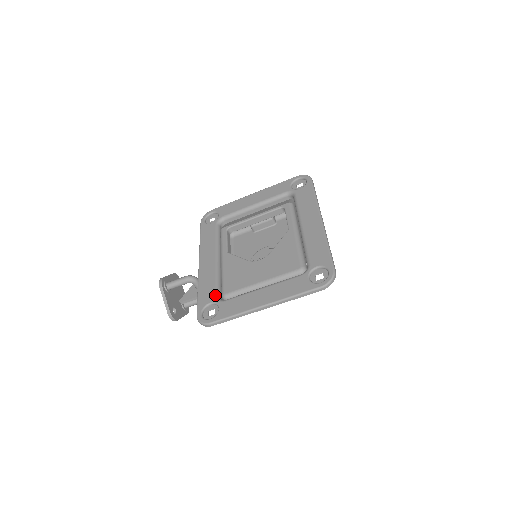
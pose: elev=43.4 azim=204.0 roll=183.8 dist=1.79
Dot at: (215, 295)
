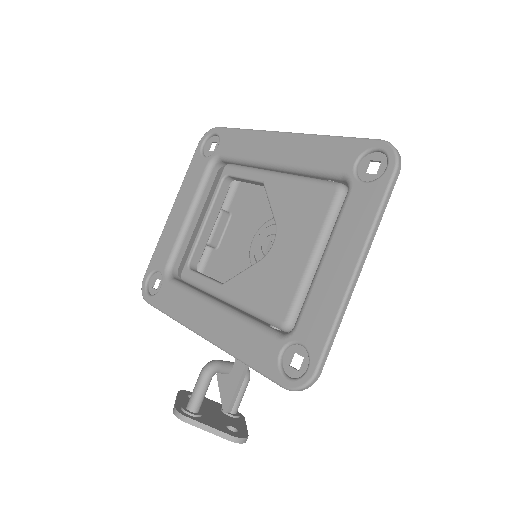
Dot at: (273, 338)
